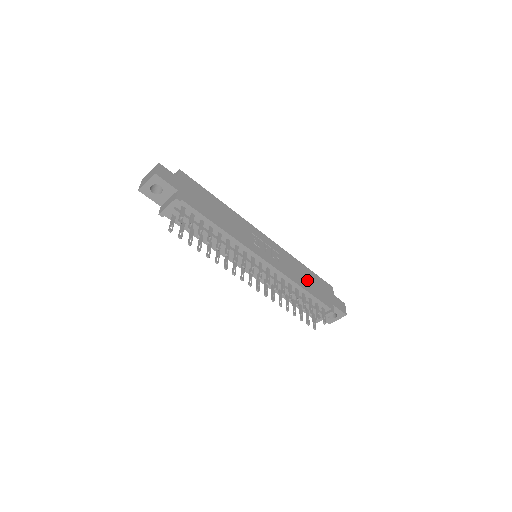
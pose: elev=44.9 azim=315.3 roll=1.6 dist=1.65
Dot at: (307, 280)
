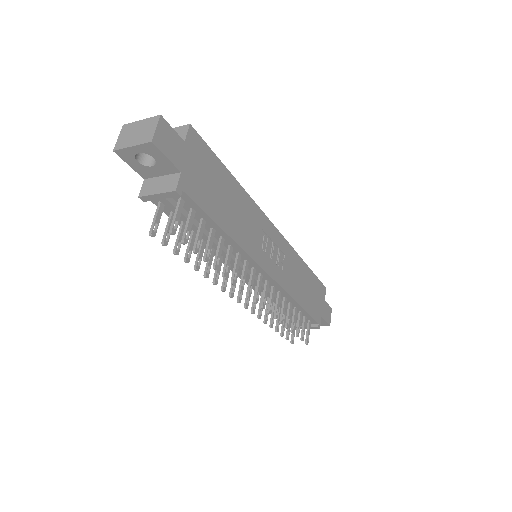
Dot at: (305, 288)
